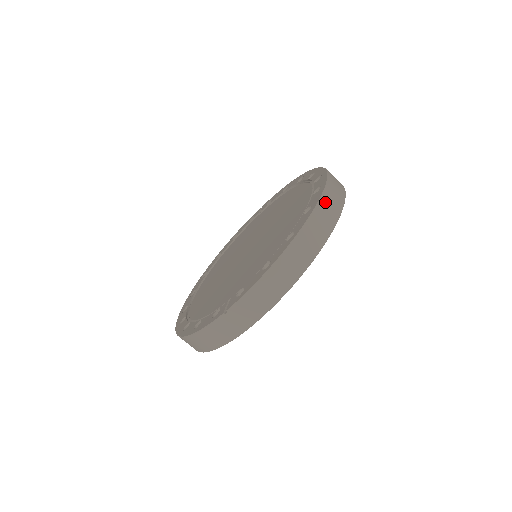
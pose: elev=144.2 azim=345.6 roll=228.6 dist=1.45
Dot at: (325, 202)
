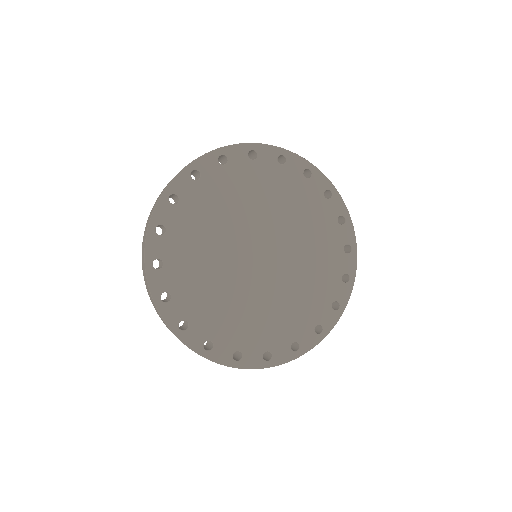
Dot at: occluded
